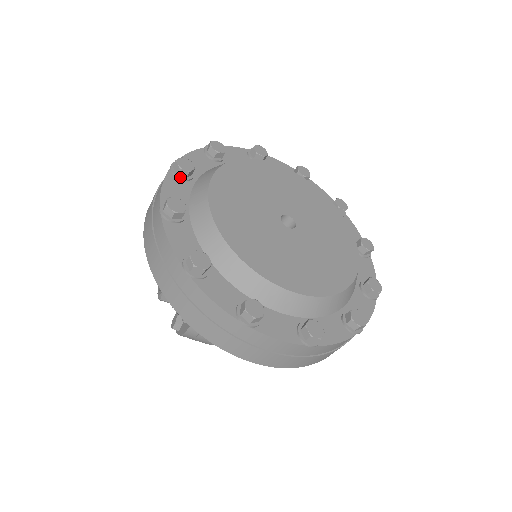
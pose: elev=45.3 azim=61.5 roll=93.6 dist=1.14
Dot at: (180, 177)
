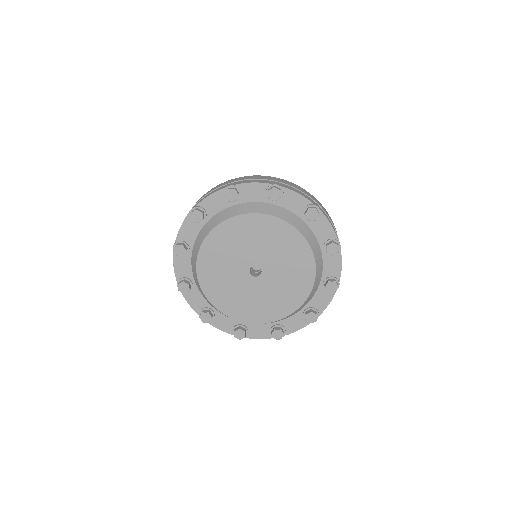
Dot at: (181, 256)
